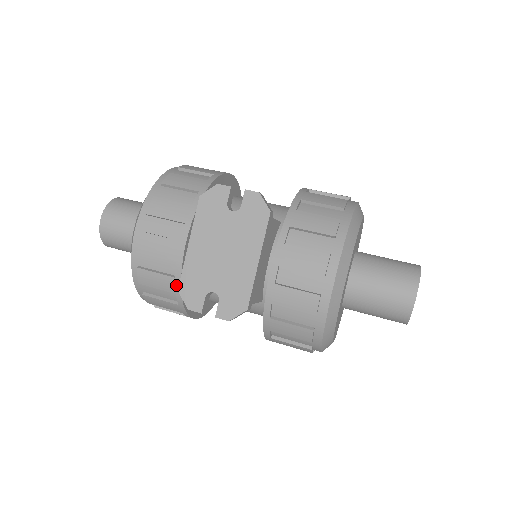
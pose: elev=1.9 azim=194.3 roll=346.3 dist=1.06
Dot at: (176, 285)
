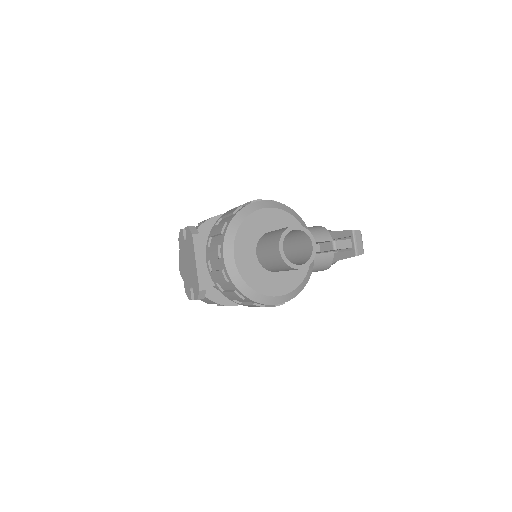
Dot at: occluded
